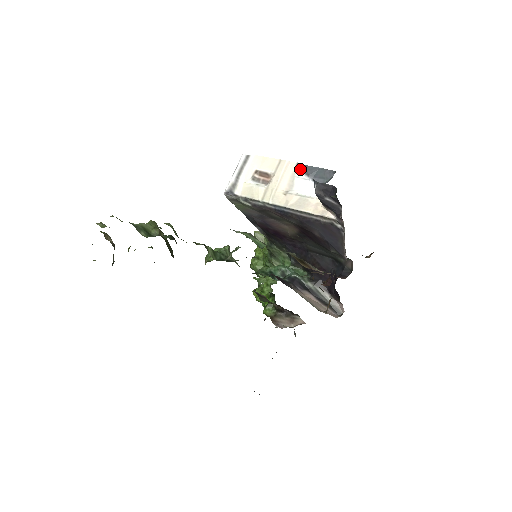
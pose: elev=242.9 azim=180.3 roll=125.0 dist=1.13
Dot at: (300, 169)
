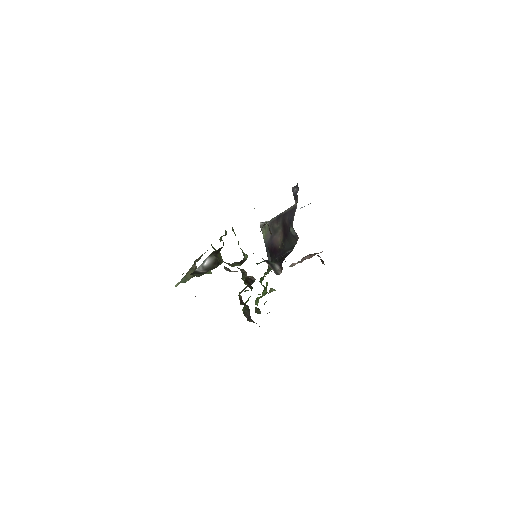
Dot at: occluded
